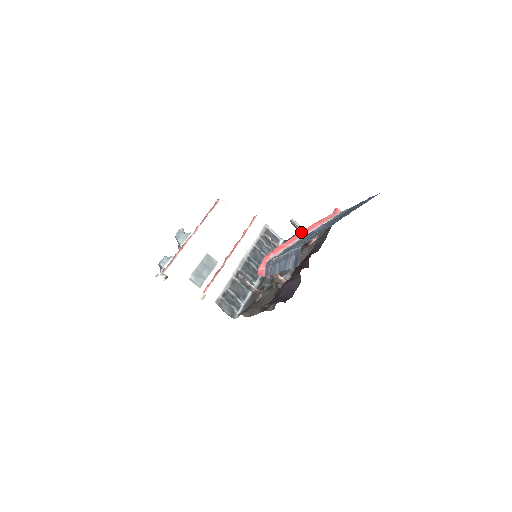
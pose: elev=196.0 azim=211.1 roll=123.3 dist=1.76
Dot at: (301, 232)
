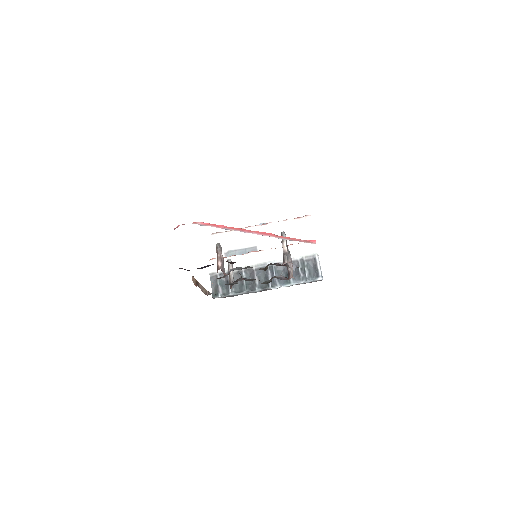
Dot at: (250, 230)
